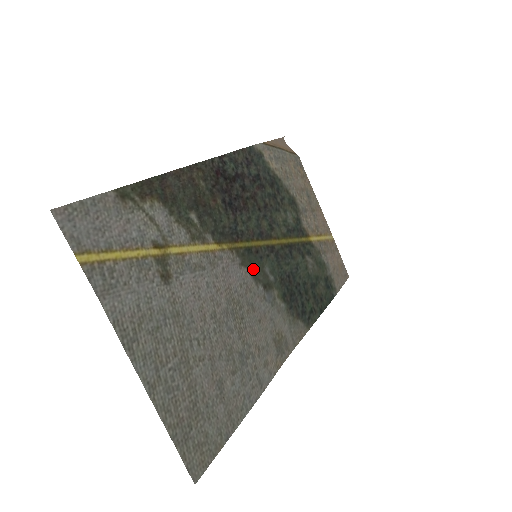
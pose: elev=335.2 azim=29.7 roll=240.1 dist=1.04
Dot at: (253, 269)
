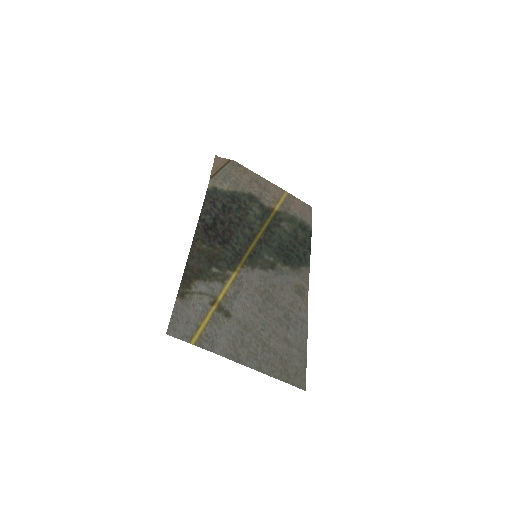
Dot at: (260, 265)
